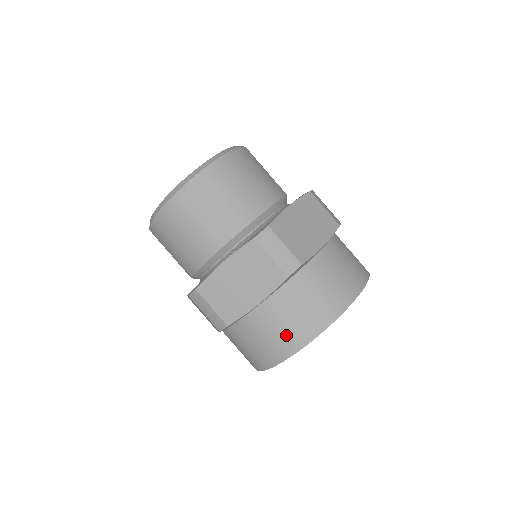
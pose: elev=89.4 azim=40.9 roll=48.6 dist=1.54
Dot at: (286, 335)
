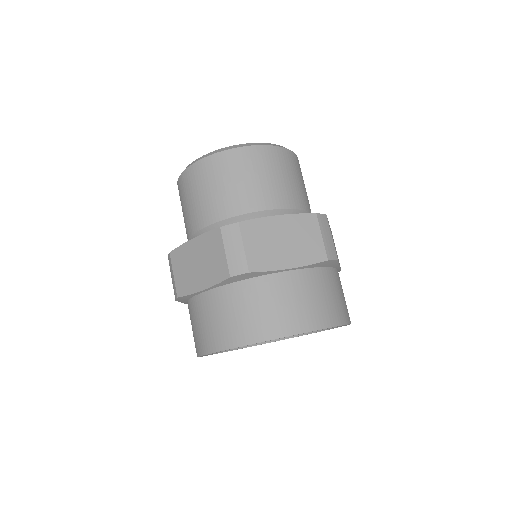
Dot at: (213, 331)
